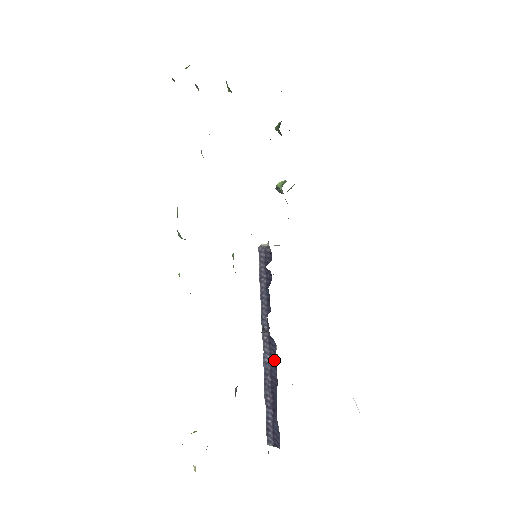
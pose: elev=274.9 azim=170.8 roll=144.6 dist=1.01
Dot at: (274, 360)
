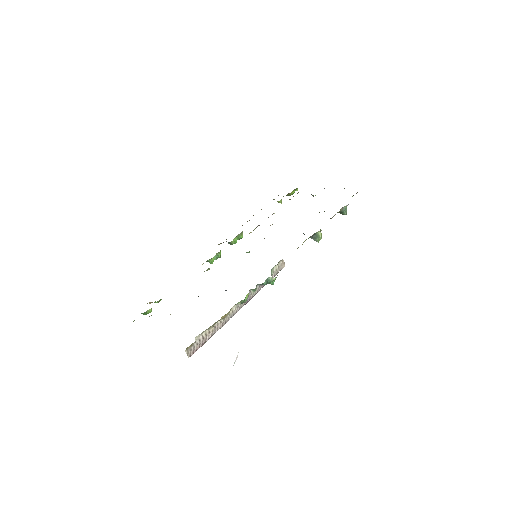
Dot at: occluded
